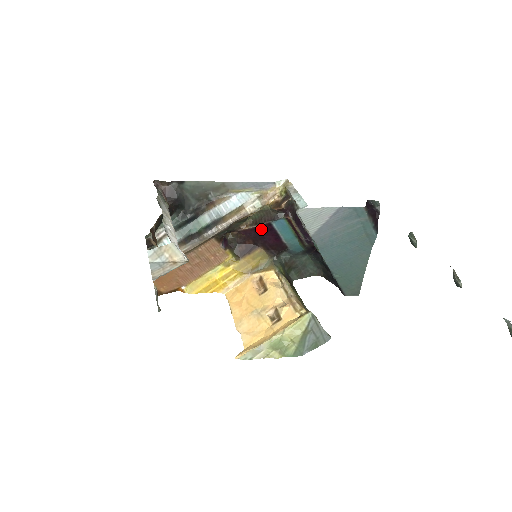
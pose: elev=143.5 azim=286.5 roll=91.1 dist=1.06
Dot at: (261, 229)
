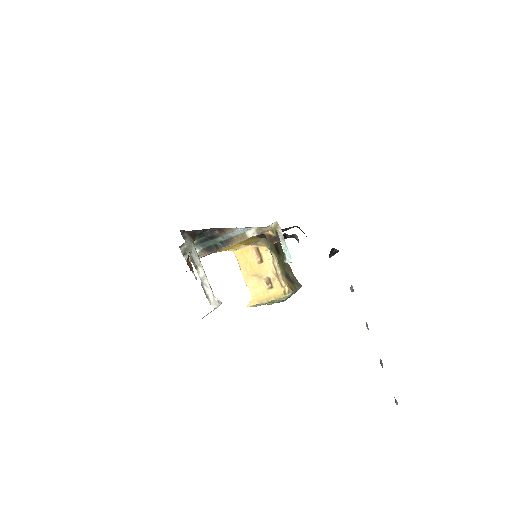
Dot at: (258, 237)
